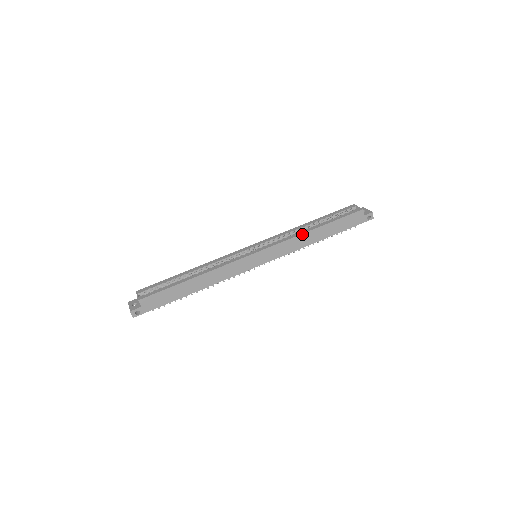
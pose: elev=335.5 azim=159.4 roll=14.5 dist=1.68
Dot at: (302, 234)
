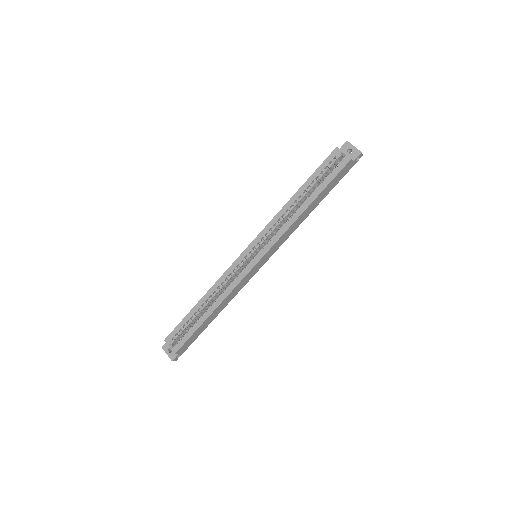
Dot at: (296, 220)
